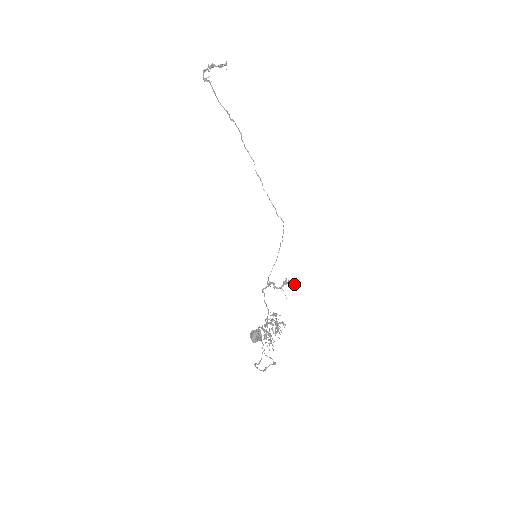
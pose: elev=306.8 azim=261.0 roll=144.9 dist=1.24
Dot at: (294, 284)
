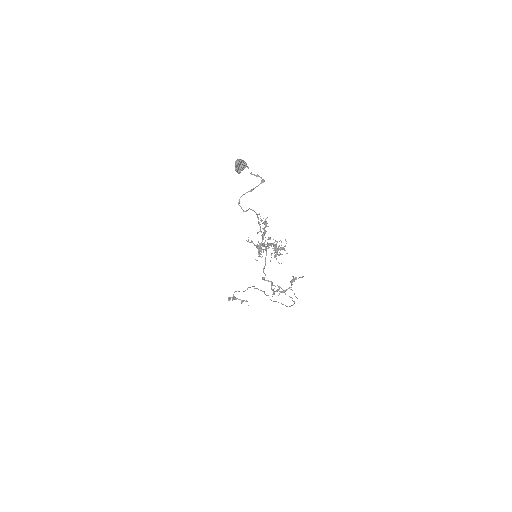
Dot at: (303, 276)
